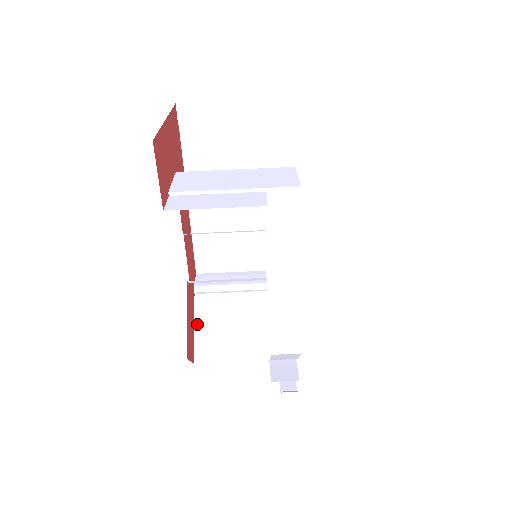
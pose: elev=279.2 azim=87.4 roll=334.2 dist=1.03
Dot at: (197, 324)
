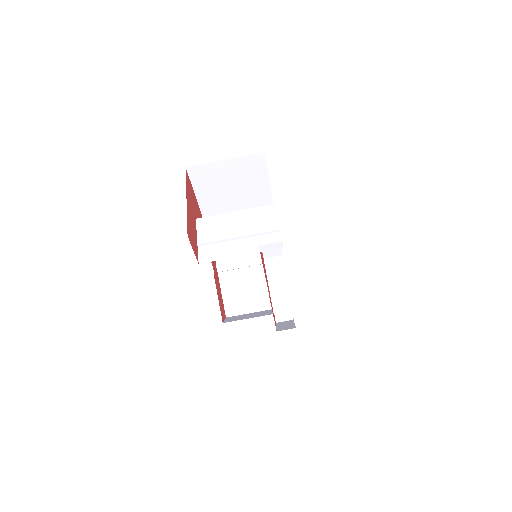
Dot at: (223, 292)
